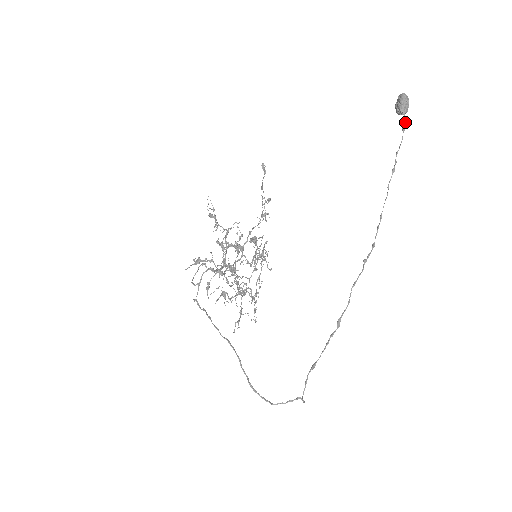
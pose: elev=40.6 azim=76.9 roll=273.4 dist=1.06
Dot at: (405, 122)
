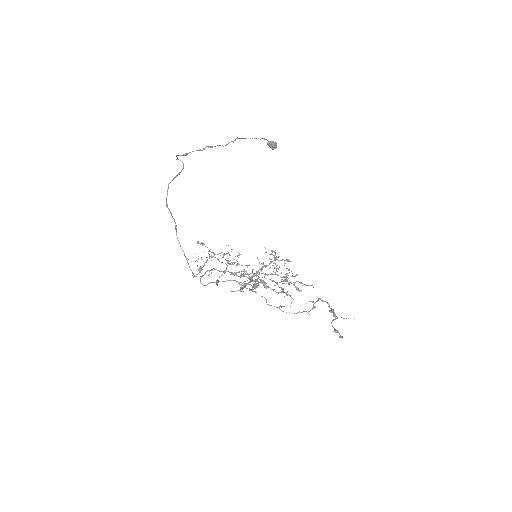
Dot at: (266, 139)
